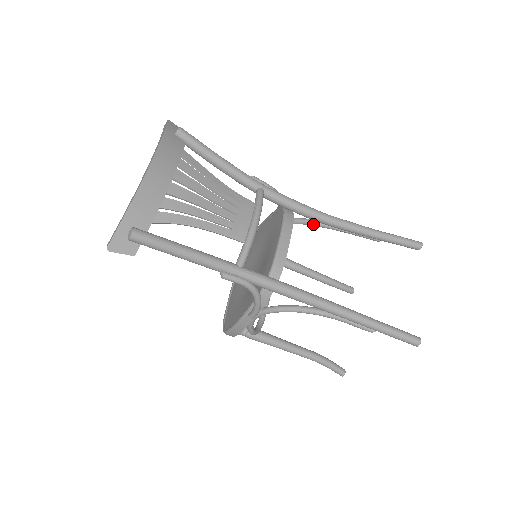
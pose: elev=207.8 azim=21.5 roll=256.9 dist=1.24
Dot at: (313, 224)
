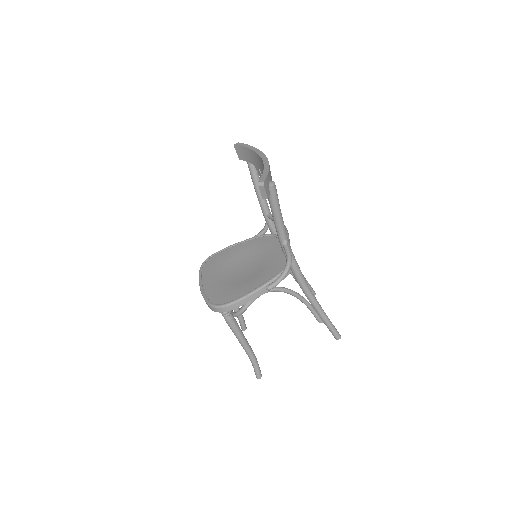
Dot at: occluded
